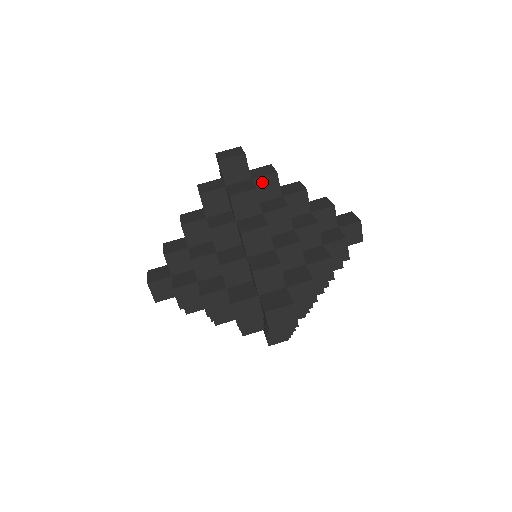
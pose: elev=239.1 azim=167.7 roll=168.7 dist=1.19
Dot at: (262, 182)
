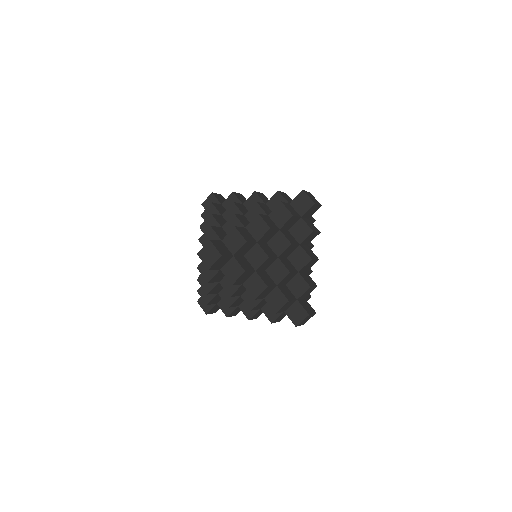
Dot at: (303, 225)
